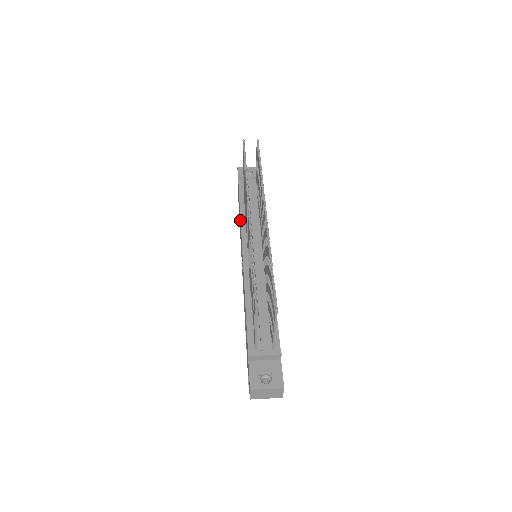
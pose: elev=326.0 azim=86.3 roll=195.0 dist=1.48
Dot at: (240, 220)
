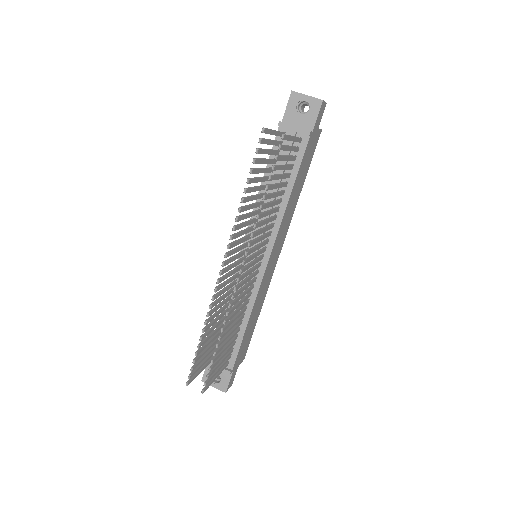
Dot at: (256, 200)
